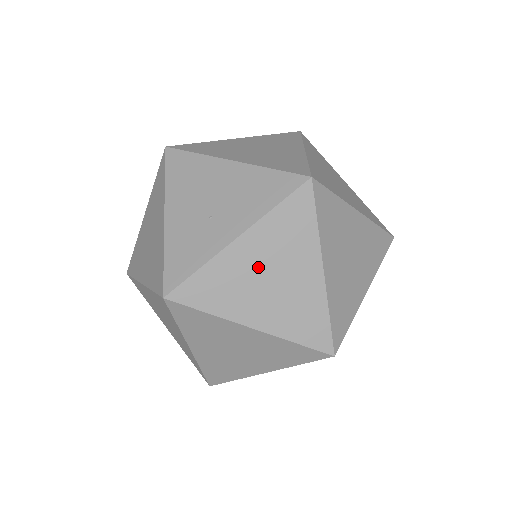
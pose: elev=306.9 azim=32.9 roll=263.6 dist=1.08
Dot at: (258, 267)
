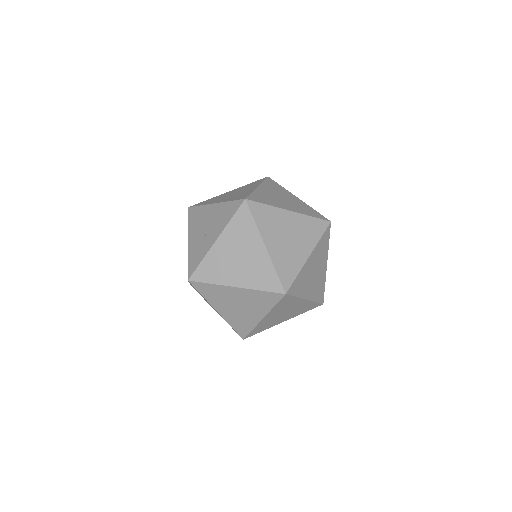
Dot at: (230, 253)
